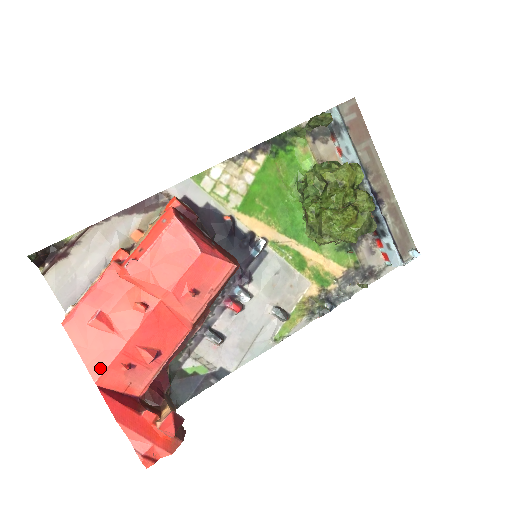
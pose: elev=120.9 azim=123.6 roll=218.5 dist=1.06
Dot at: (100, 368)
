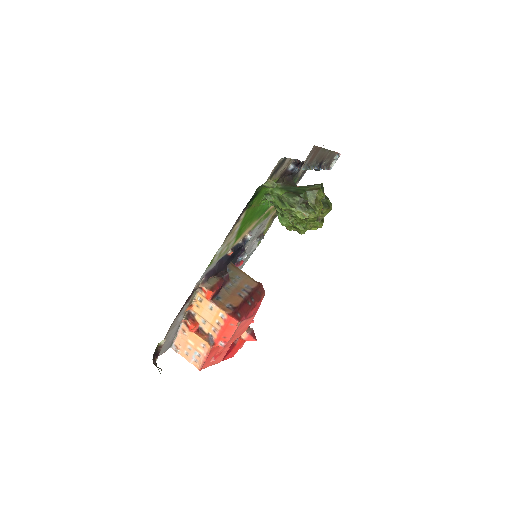
Dot at: (221, 360)
